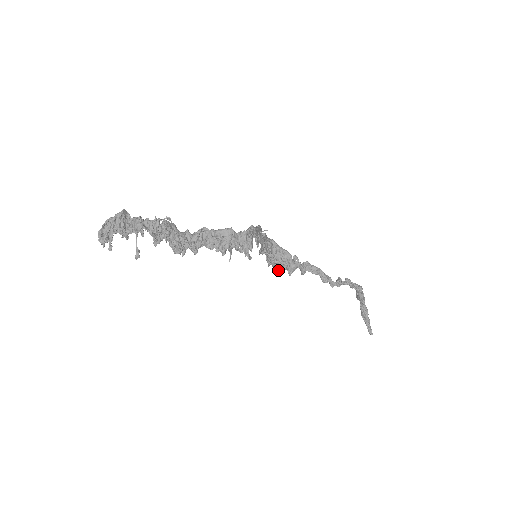
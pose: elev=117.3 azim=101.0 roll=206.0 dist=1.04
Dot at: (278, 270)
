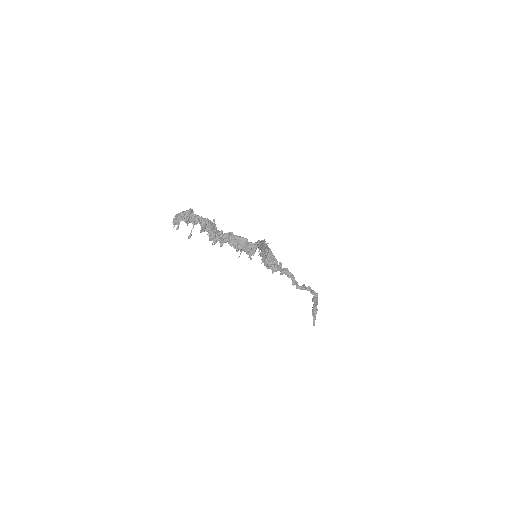
Dot at: (267, 267)
